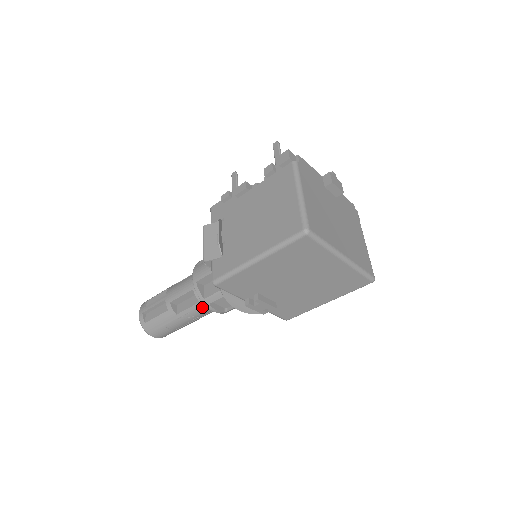
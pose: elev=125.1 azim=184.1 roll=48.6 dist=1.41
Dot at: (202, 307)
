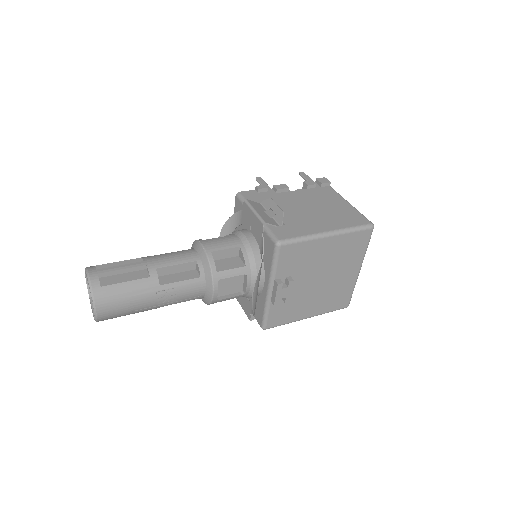
Dot at: (197, 285)
